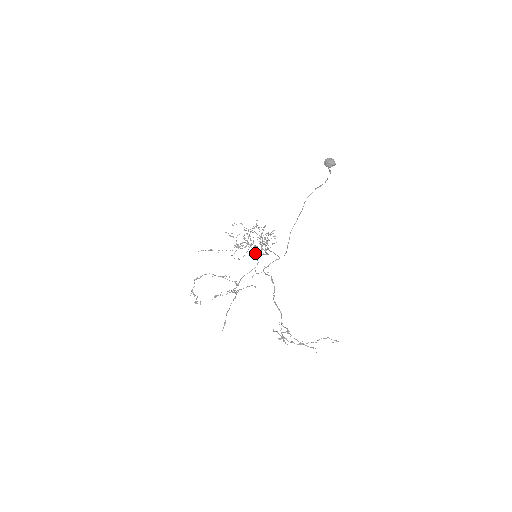
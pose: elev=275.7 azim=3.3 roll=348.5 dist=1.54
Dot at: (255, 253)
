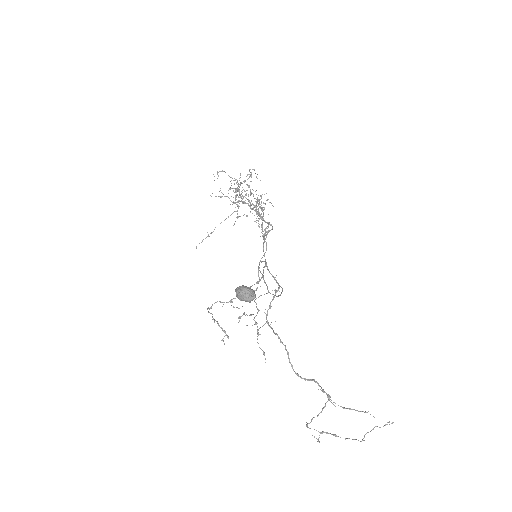
Dot at: occluded
